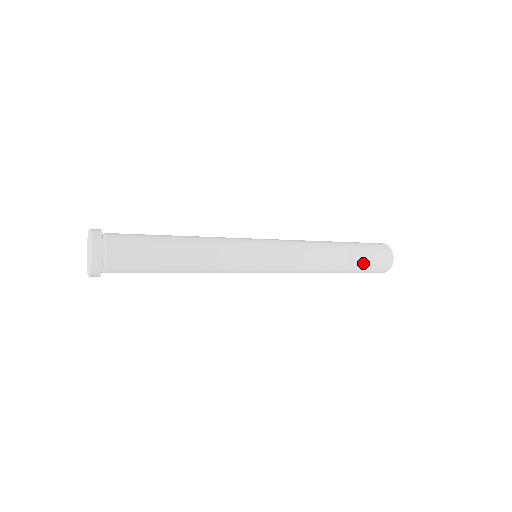
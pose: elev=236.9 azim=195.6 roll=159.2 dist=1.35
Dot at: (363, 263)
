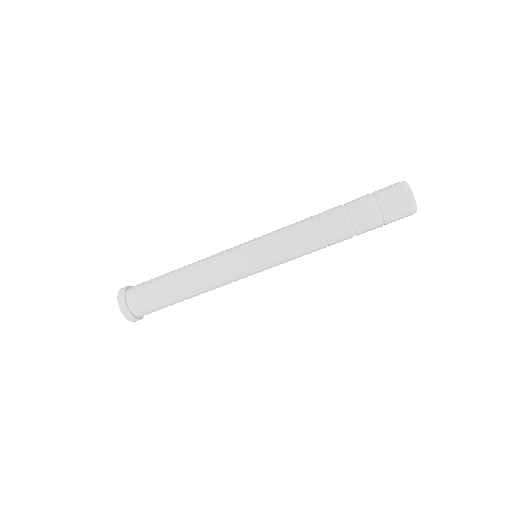
Dot at: (365, 204)
